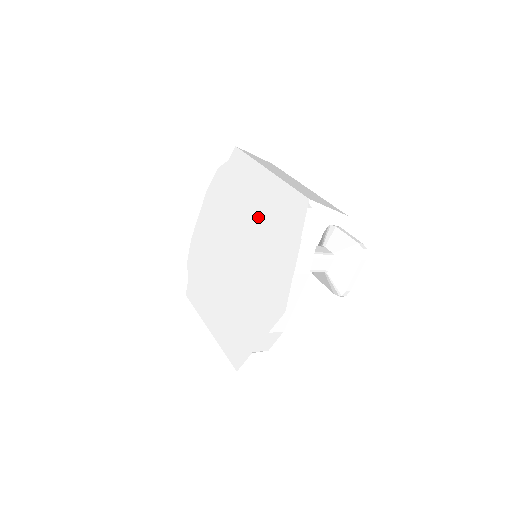
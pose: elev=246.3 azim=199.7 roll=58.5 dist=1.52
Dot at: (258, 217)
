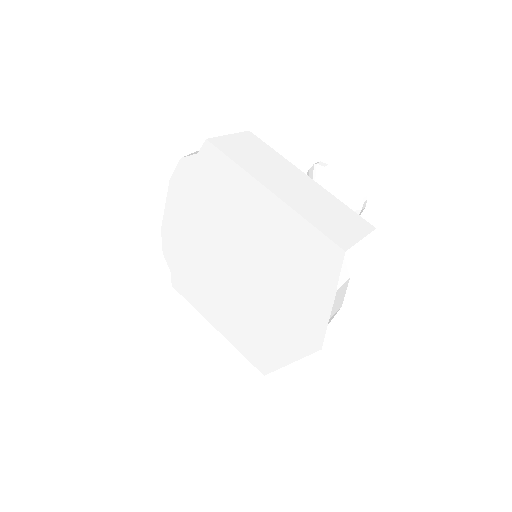
Dot at: (265, 243)
